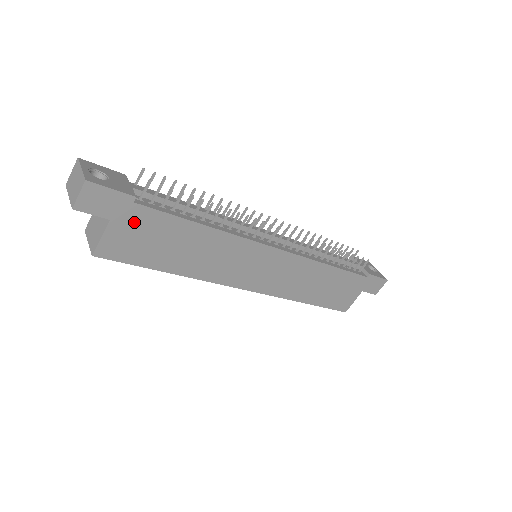
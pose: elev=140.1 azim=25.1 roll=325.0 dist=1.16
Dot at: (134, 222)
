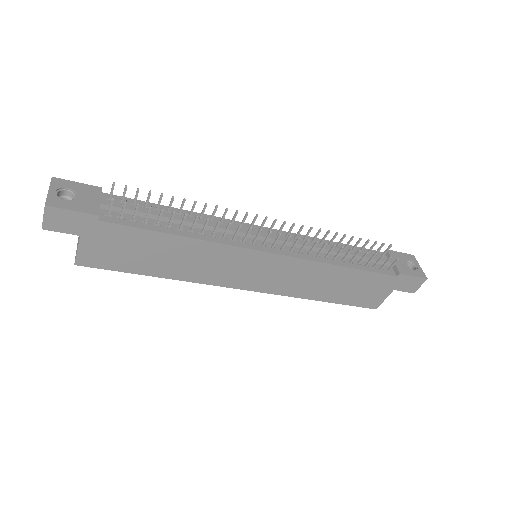
Dot at: (105, 236)
